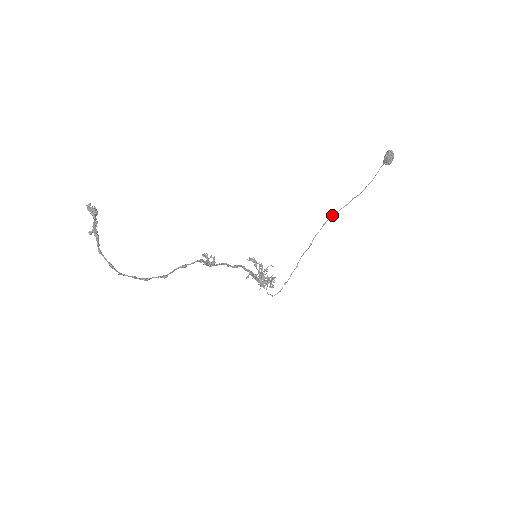
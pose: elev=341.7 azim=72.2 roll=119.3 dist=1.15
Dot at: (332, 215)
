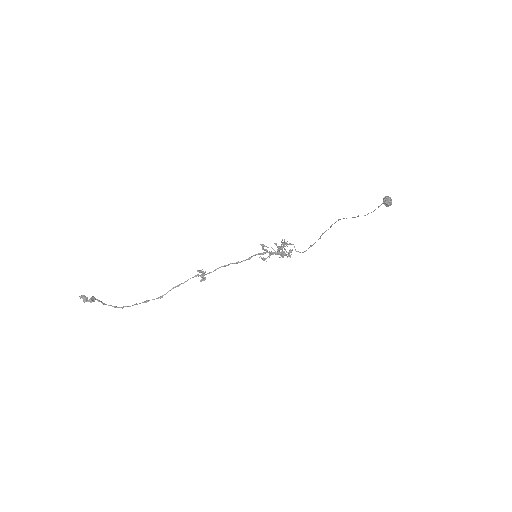
Dot at: (343, 218)
